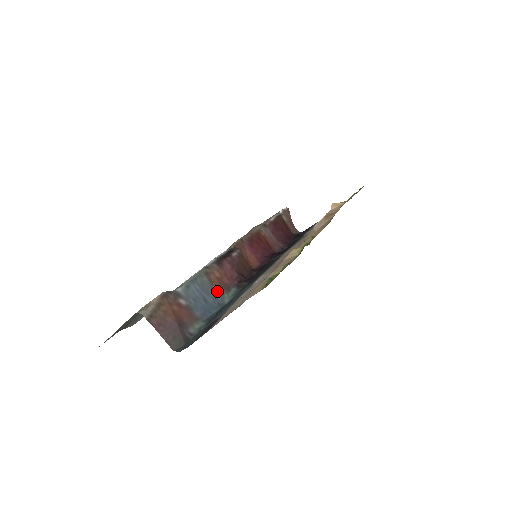
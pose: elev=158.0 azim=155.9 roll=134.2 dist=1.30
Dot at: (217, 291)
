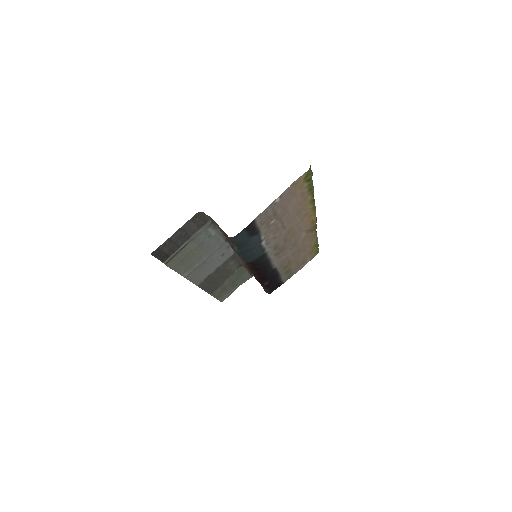
Dot at: occluded
